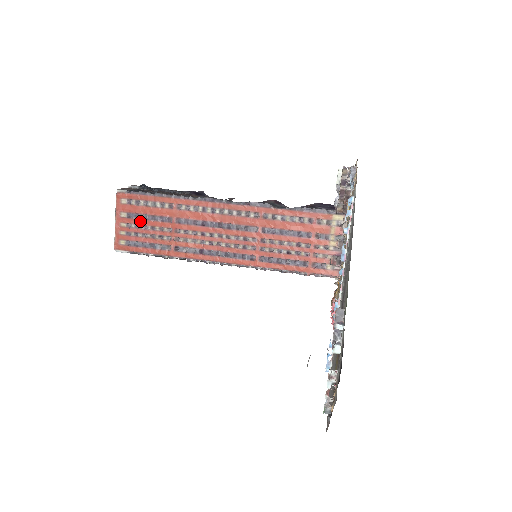
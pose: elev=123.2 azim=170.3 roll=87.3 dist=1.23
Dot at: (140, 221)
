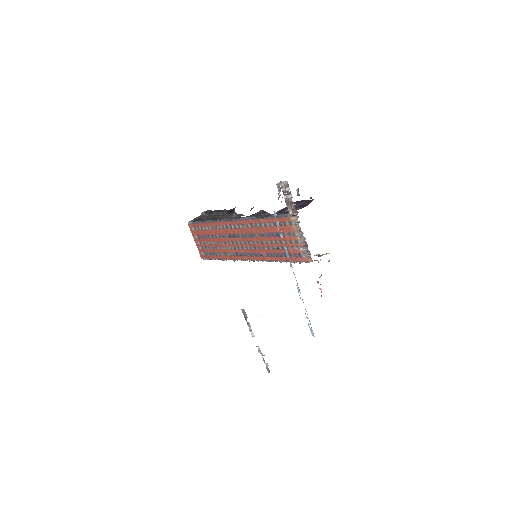
Dot at: (204, 240)
